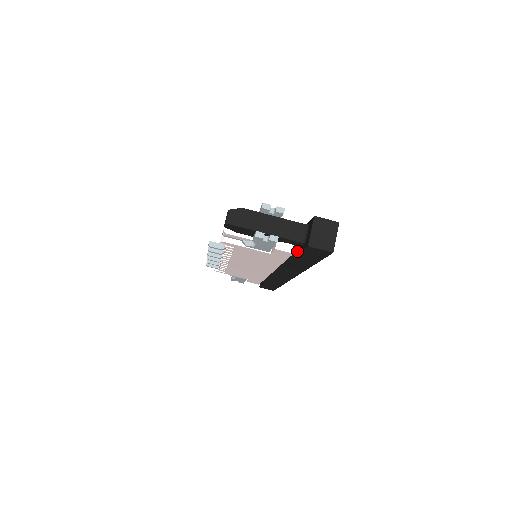
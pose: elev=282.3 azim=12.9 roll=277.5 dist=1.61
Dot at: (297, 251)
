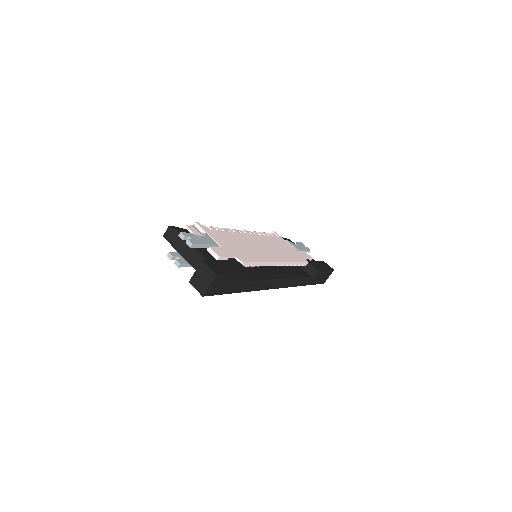
Dot at: occluded
